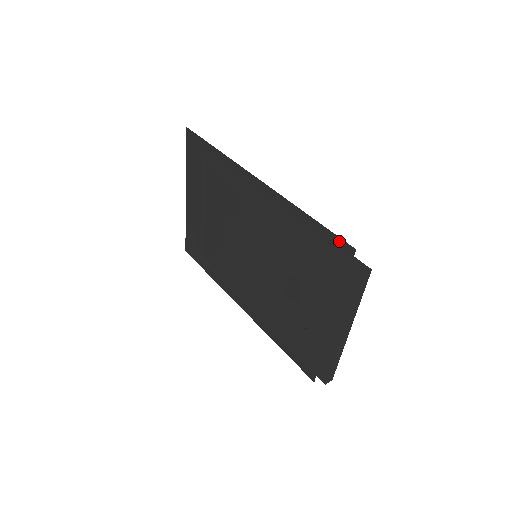
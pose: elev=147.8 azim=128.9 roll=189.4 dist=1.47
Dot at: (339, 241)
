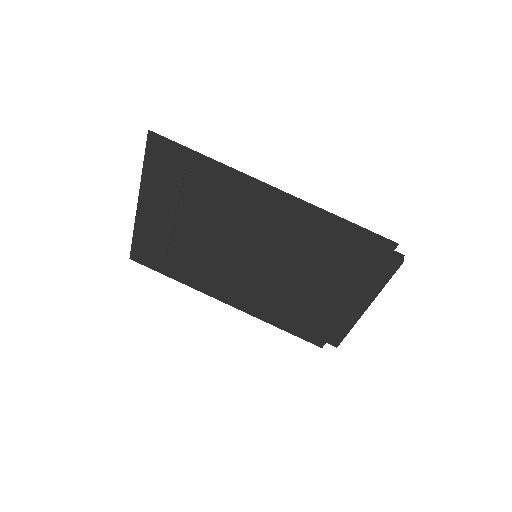
Dot at: (380, 238)
